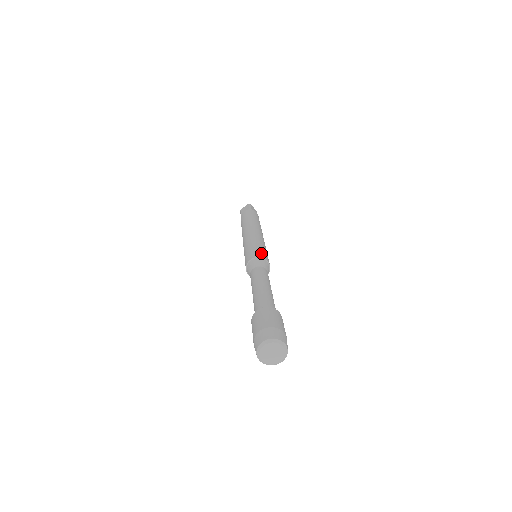
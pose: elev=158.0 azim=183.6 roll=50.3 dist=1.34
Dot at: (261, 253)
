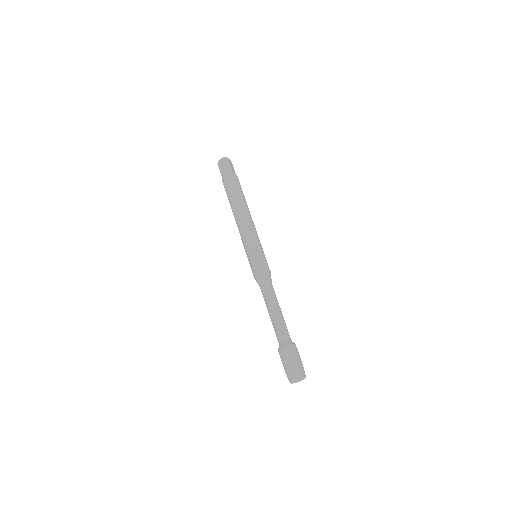
Dot at: (265, 265)
